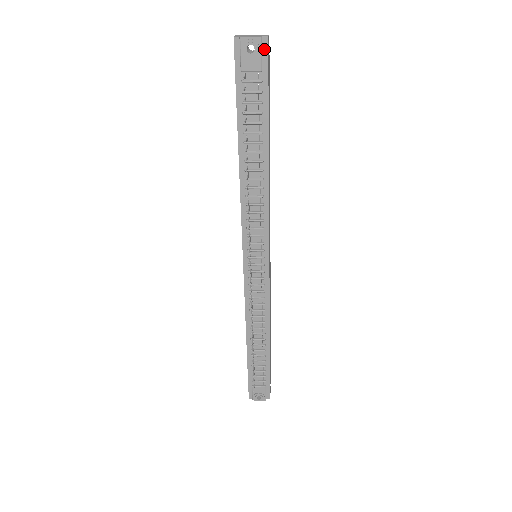
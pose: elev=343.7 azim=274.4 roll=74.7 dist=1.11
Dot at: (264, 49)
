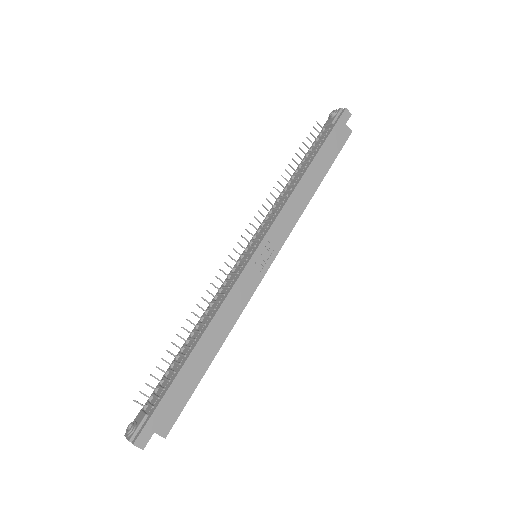
Dot at: (341, 114)
